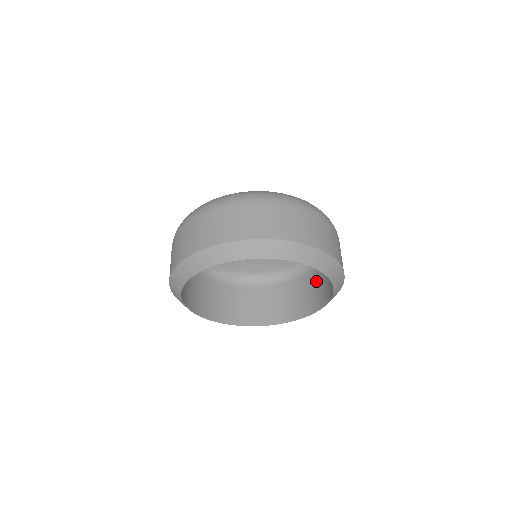
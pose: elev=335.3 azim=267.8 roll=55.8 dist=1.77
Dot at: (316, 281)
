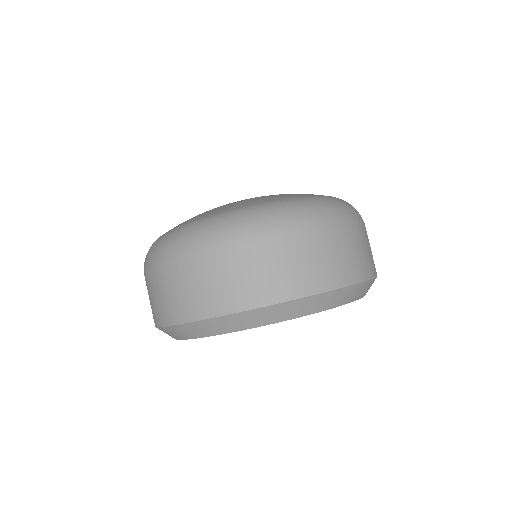
Dot at: occluded
